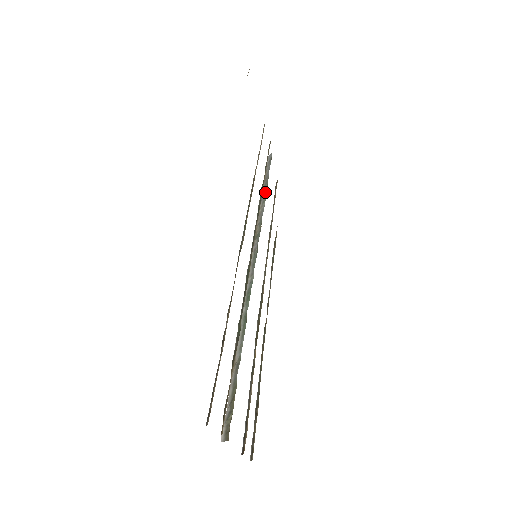
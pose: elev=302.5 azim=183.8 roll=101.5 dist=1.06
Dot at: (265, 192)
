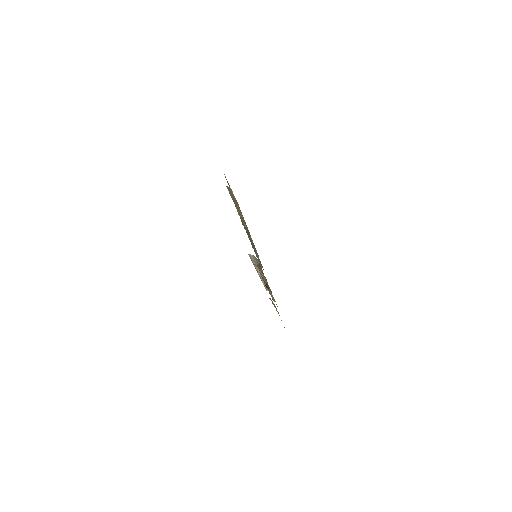
Dot at: occluded
